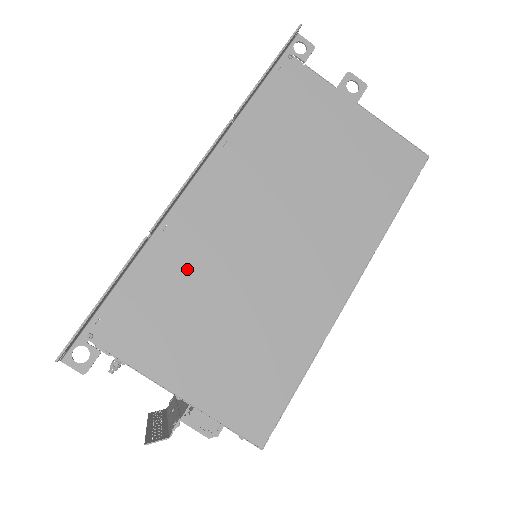
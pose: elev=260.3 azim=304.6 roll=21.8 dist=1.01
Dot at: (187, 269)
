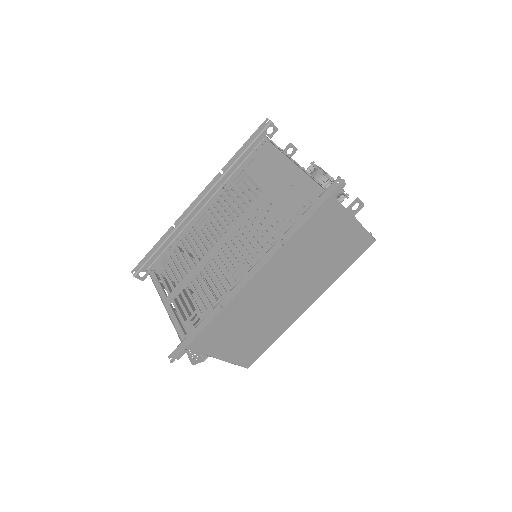
Dot at: (236, 312)
